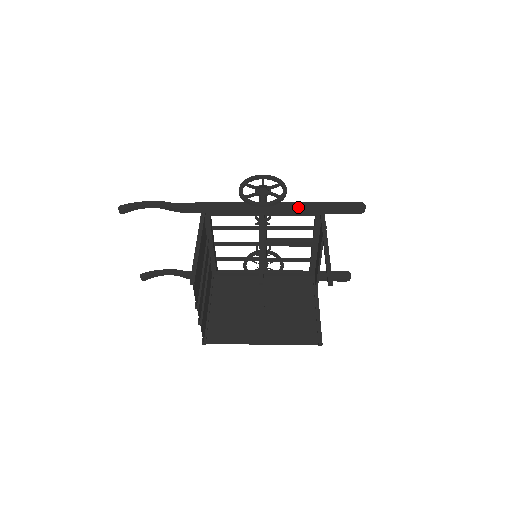
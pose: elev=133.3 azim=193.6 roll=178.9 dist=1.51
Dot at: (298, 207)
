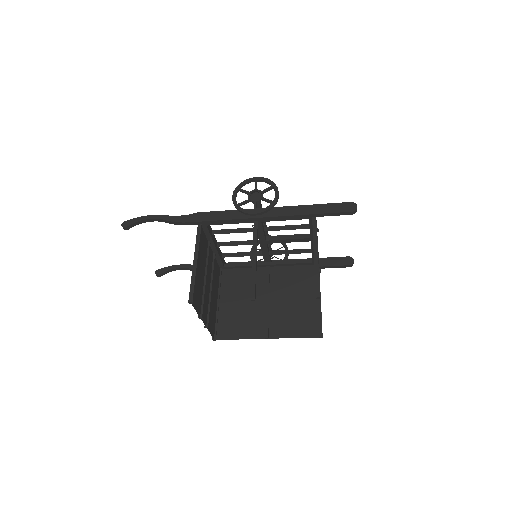
Dot at: (290, 213)
